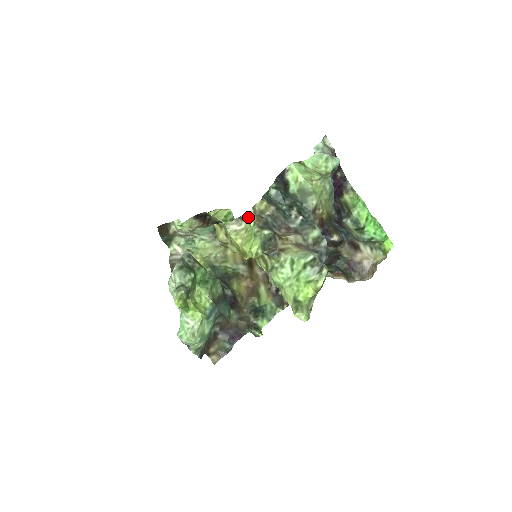
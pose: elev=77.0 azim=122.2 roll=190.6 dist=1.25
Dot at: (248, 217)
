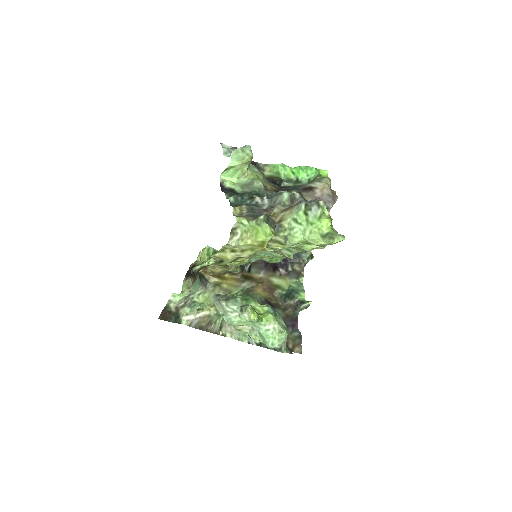
Dot at: (239, 222)
